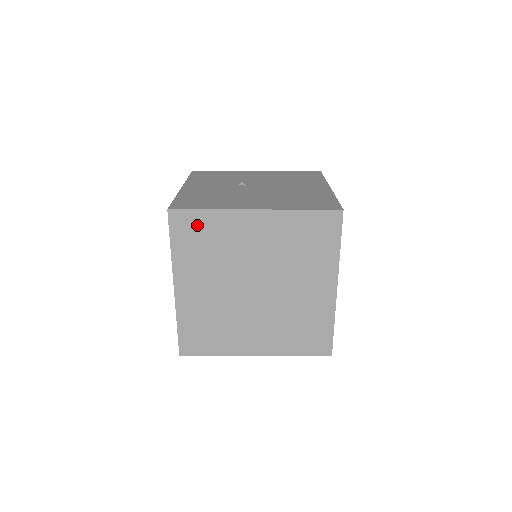
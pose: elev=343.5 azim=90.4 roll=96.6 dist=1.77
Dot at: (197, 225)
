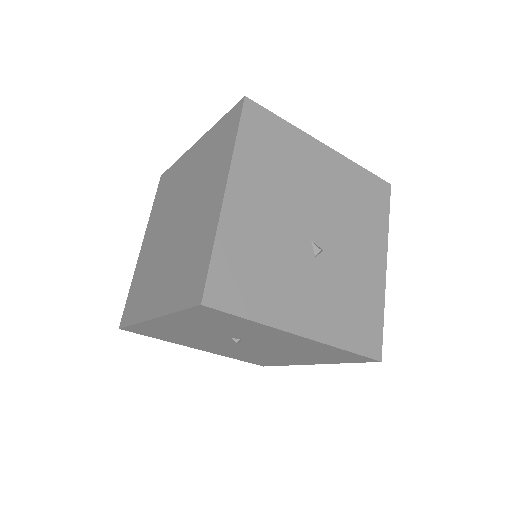
Dot at: (168, 179)
